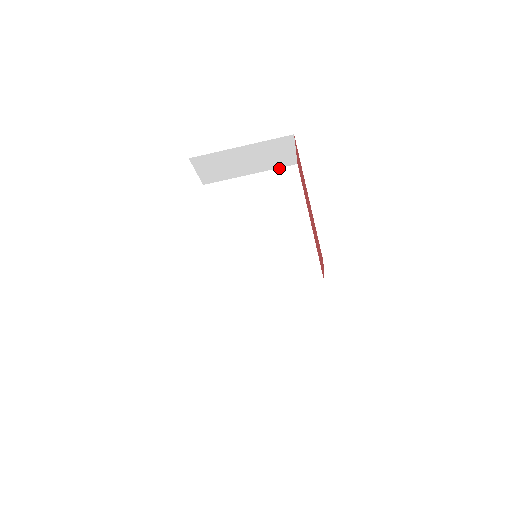
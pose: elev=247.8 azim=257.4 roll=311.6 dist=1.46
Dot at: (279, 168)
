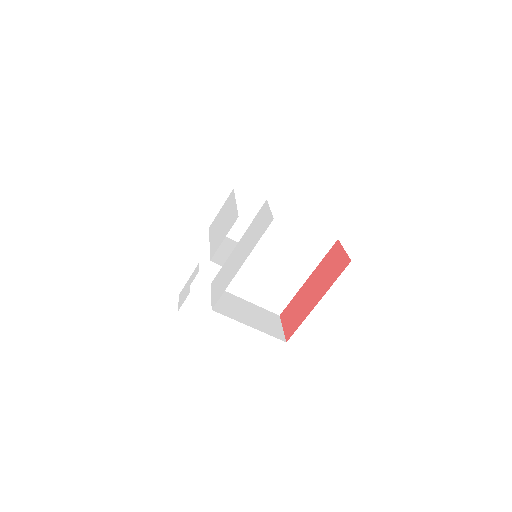
Dot at: (325, 232)
